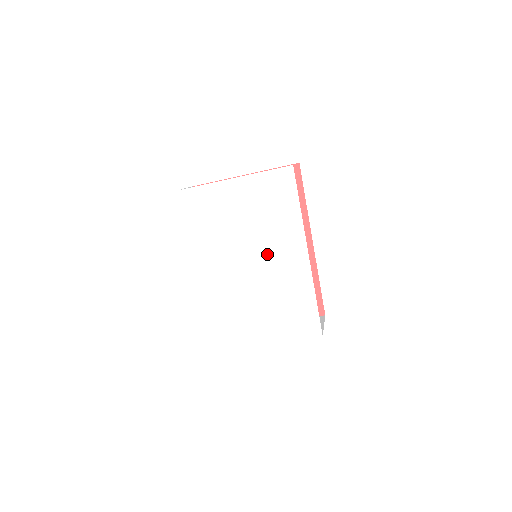
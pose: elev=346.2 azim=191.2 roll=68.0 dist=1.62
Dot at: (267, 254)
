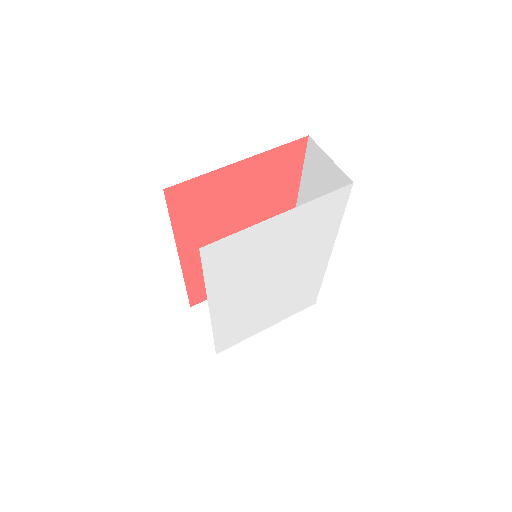
Dot at: (293, 268)
